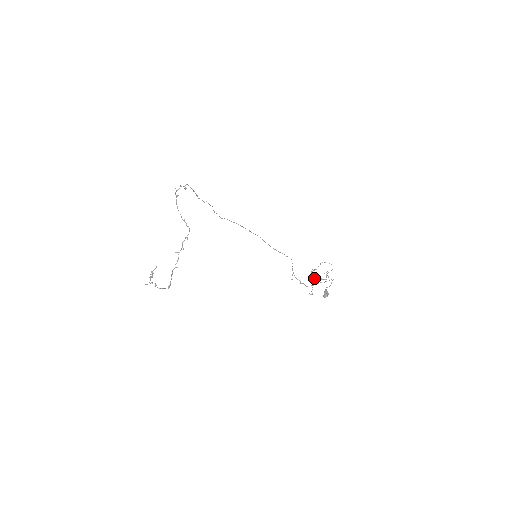
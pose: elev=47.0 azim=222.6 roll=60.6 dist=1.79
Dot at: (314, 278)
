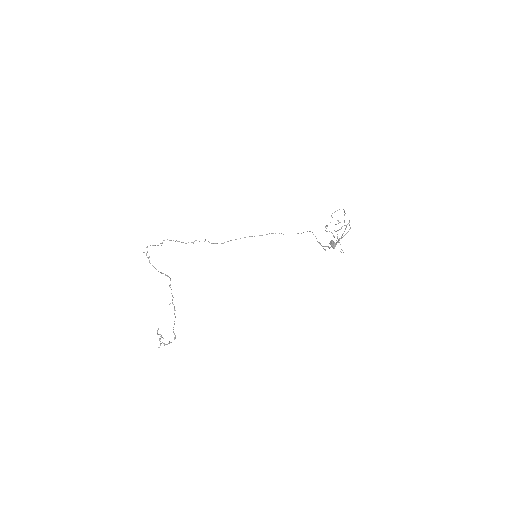
Dot at: (333, 235)
